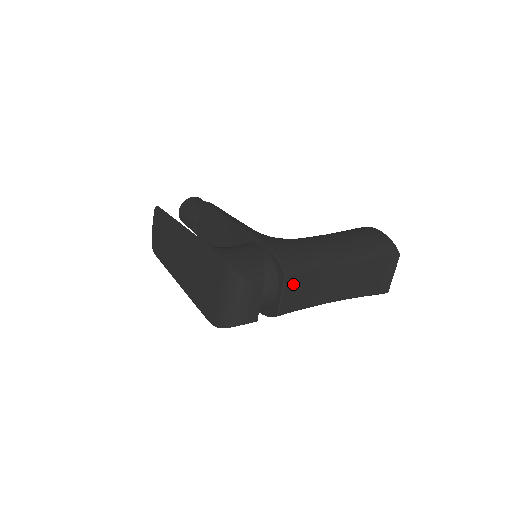
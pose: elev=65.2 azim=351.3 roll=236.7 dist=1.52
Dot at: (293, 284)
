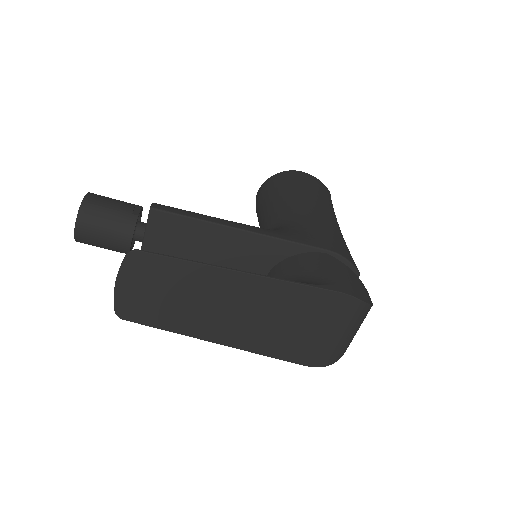
Dot at: occluded
